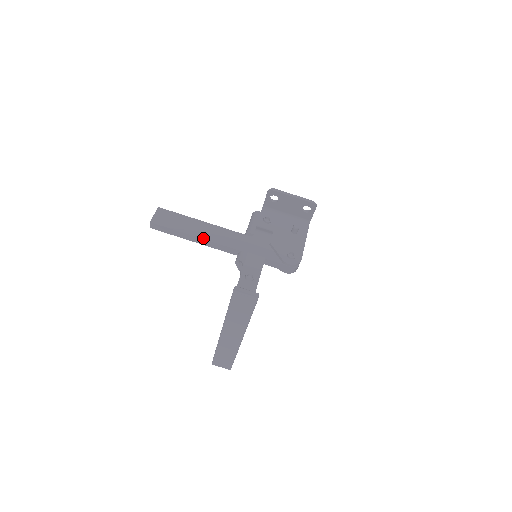
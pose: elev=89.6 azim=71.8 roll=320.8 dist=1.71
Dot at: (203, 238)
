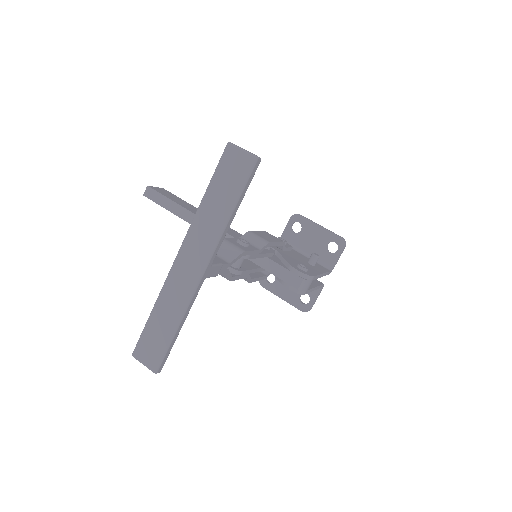
Dot at: occluded
